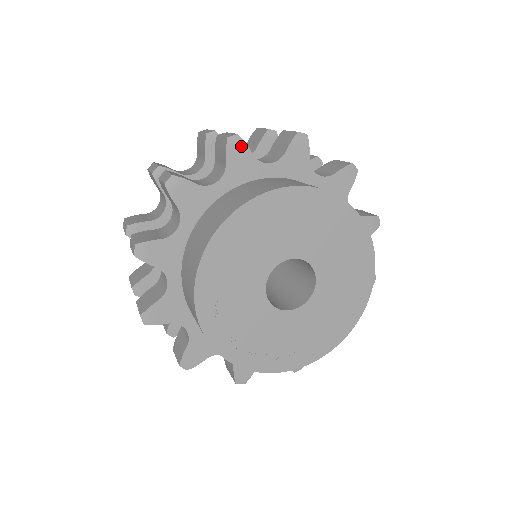
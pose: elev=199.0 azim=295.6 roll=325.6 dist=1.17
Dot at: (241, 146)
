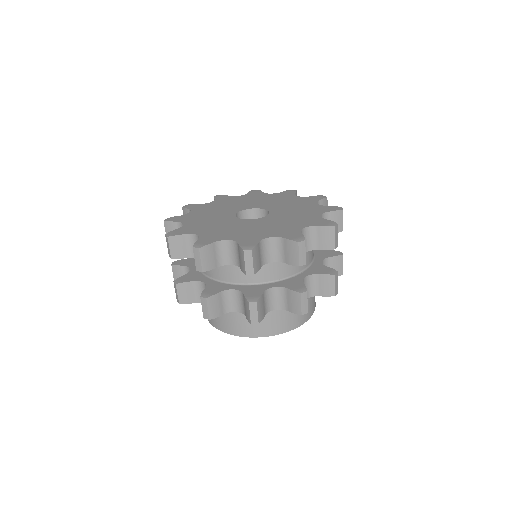
Dot at: occluded
